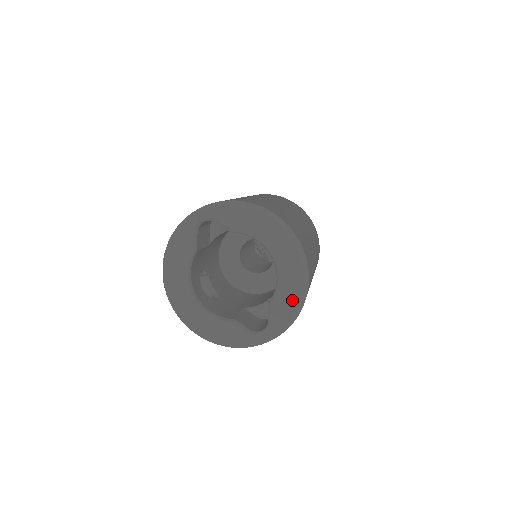
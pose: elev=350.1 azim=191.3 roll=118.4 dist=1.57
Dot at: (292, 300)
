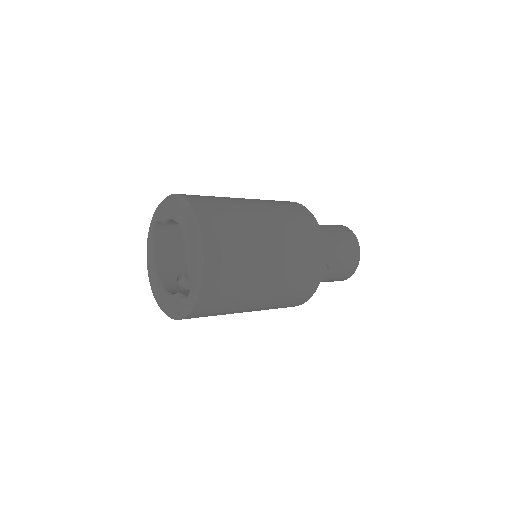
Dot at: (194, 254)
